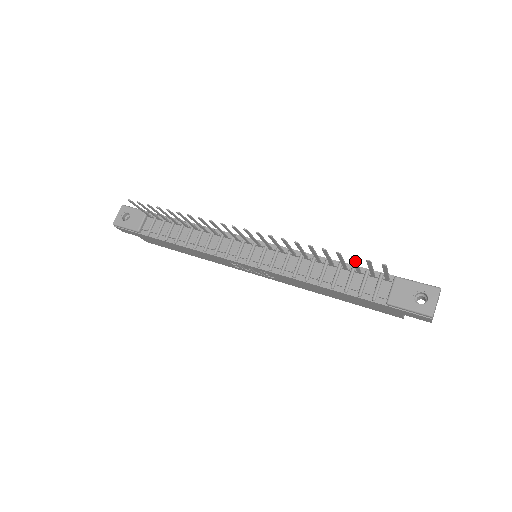
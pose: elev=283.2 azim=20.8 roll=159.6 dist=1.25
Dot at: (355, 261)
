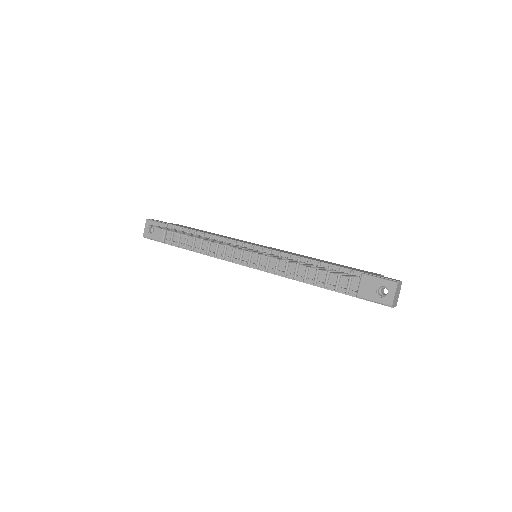
Dot at: occluded
